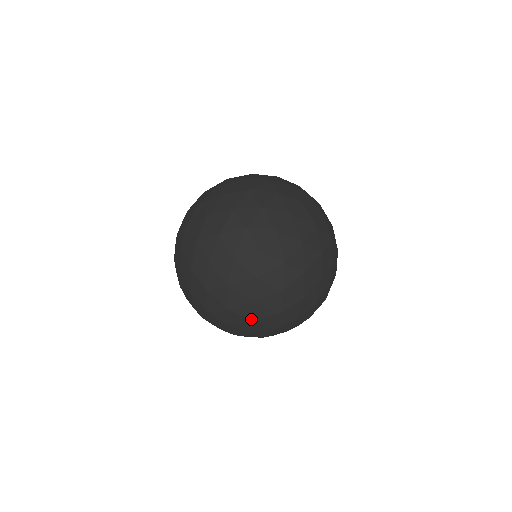
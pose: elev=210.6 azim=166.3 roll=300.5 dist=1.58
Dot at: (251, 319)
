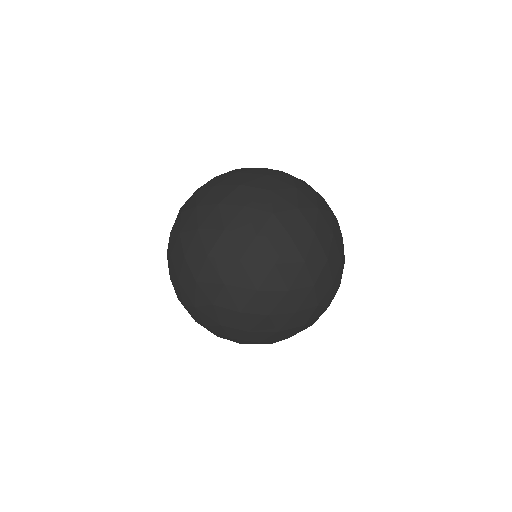
Dot at: (334, 281)
